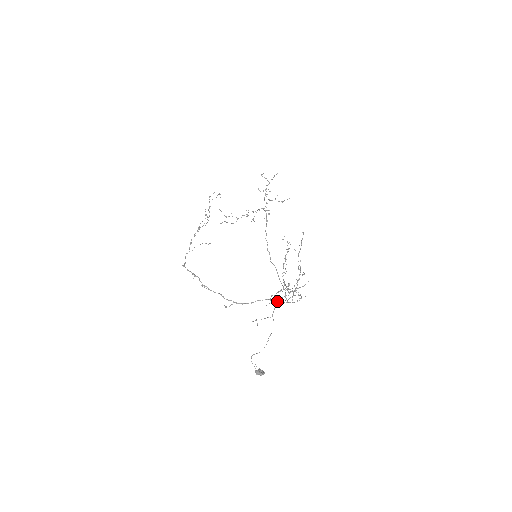
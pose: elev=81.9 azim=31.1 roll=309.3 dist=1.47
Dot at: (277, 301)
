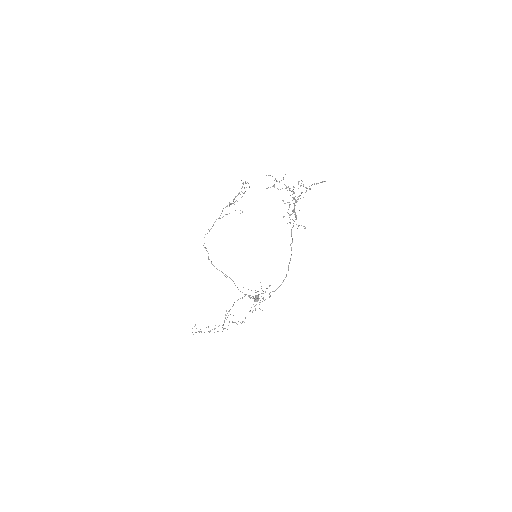
Dot at: occluded
